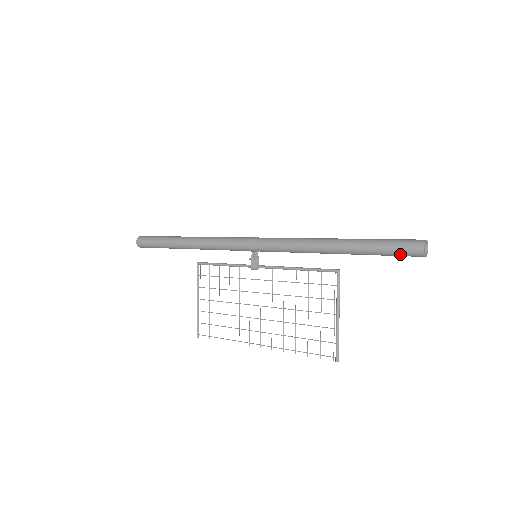
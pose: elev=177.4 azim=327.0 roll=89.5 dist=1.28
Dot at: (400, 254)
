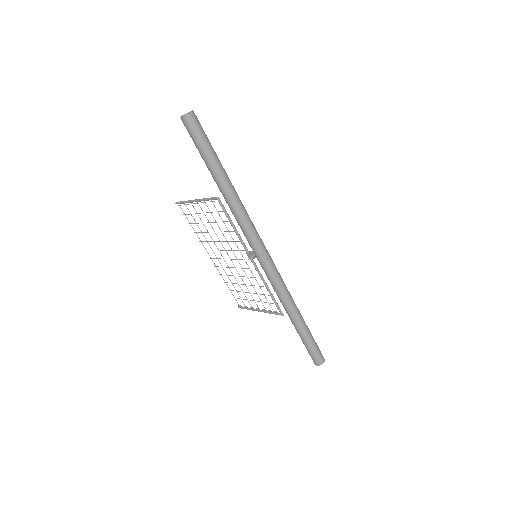
Dot at: (308, 352)
